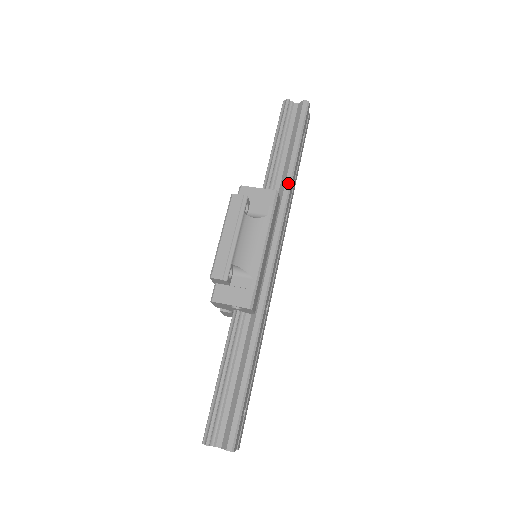
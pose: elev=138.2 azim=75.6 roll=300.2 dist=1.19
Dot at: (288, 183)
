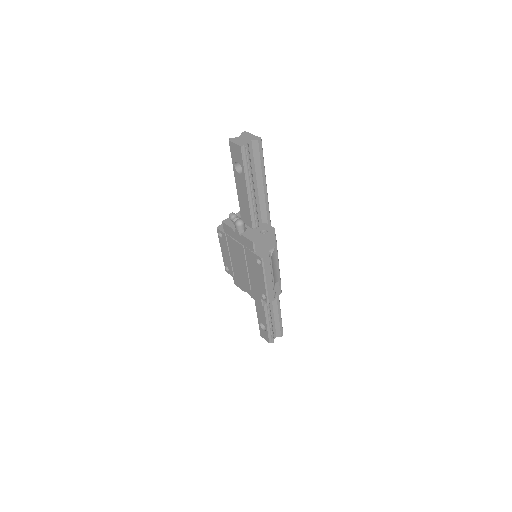
Dot at: (268, 210)
